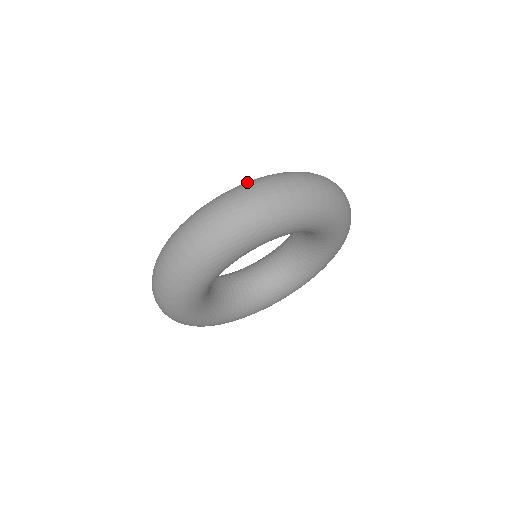
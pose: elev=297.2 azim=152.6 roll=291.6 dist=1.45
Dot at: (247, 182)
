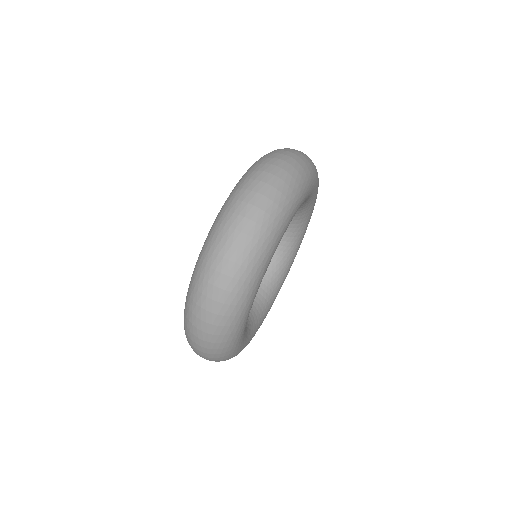
Dot at: (235, 191)
